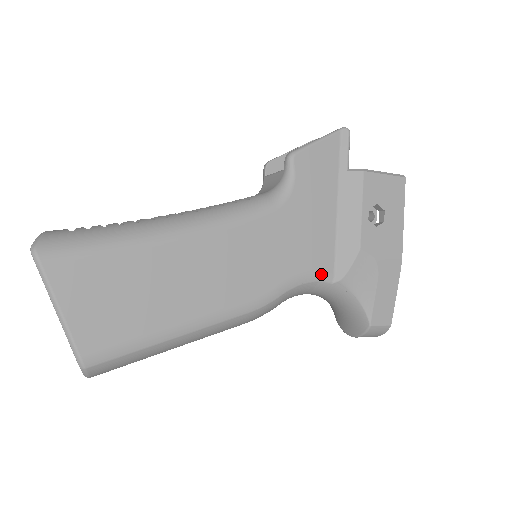
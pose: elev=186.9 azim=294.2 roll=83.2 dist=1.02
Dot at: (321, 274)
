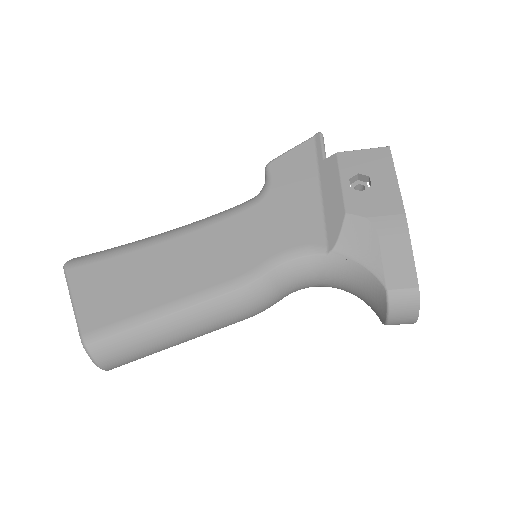
Dot at: (311, 248)
